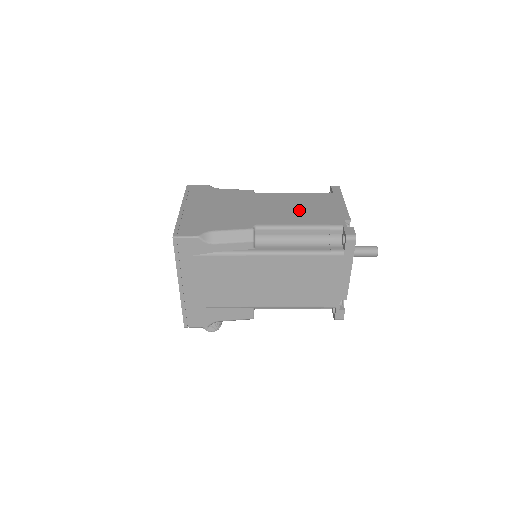
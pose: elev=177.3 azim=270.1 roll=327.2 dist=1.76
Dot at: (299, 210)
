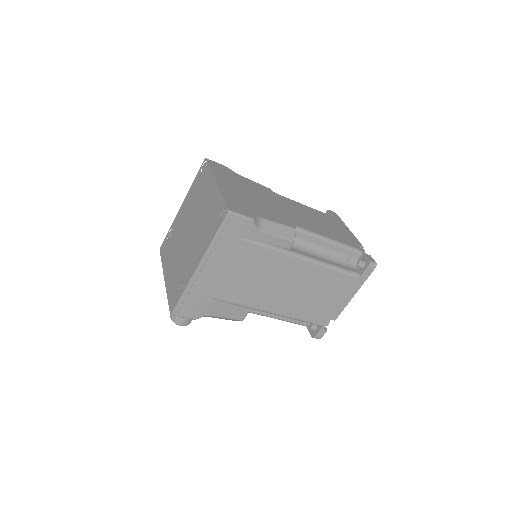
Dot at: (321, 224)
